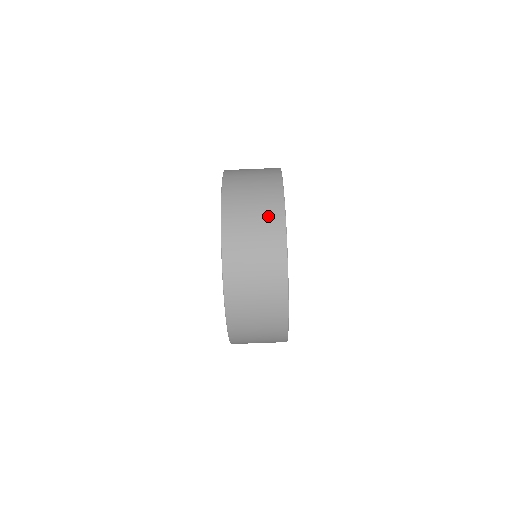
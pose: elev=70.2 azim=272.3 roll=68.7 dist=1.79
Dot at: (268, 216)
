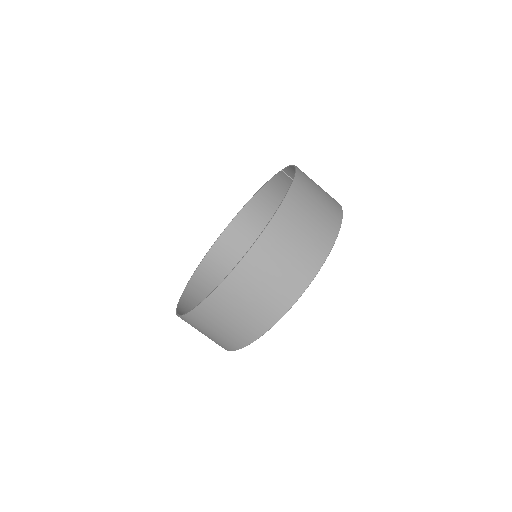
Dot at: (275, 299)
